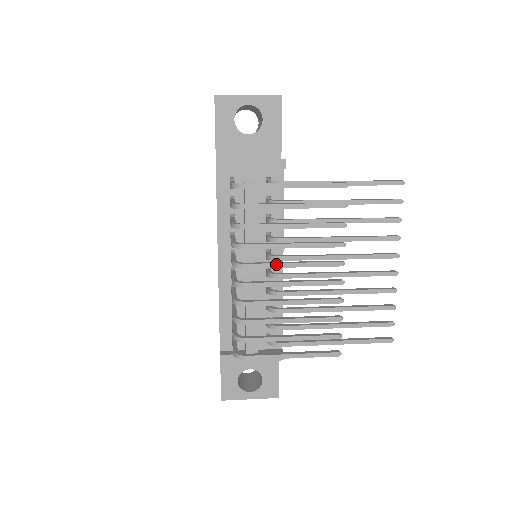
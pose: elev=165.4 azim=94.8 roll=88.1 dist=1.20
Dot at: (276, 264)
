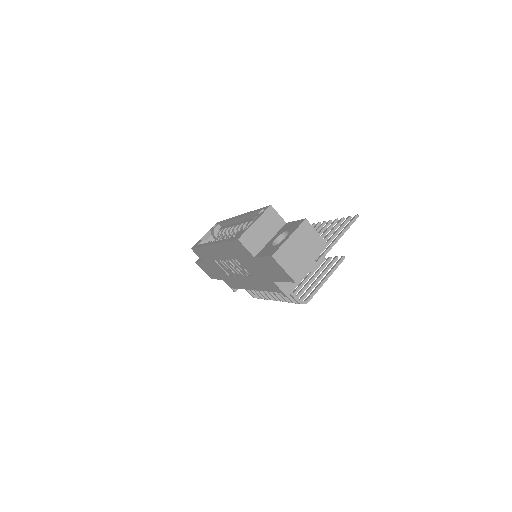
Dot at: occluded
